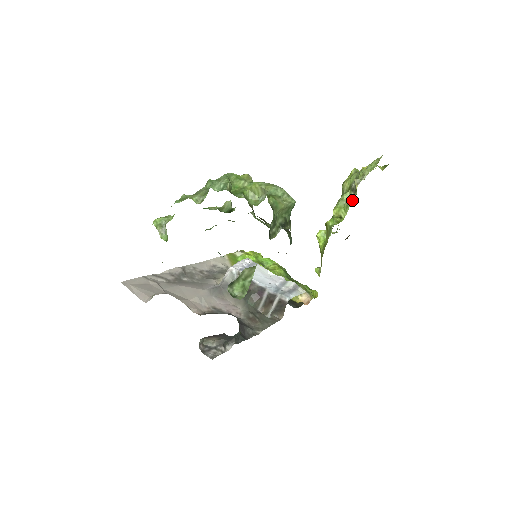
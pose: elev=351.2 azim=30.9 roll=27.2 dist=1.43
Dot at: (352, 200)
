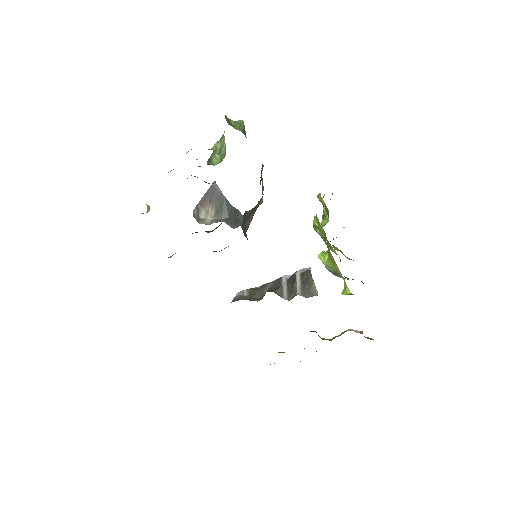
Dot at: (328, 216)
